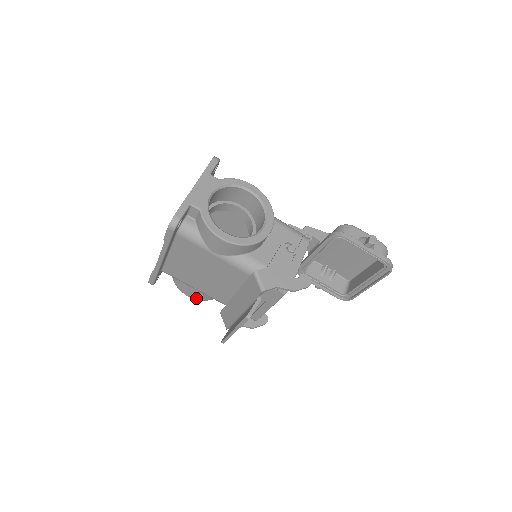
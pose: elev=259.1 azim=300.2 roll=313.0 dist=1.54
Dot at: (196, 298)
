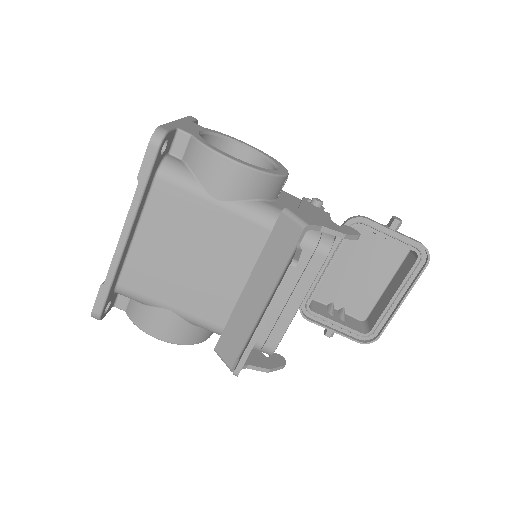
Dot at: (170, 338)
